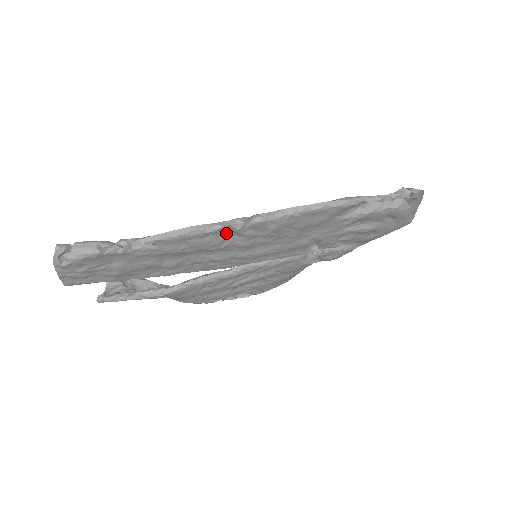
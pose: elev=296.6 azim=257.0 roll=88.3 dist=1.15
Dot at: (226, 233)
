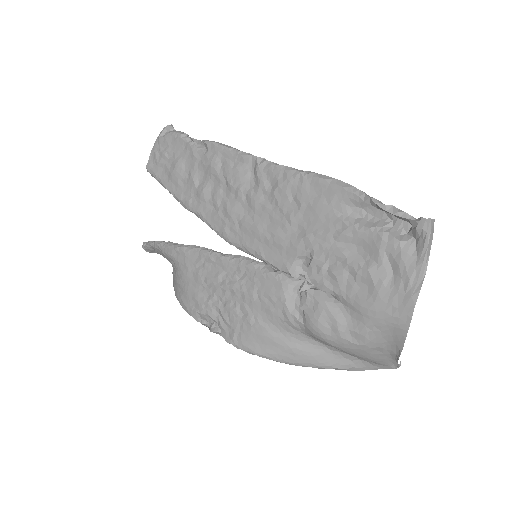
Dot at: (250, 170)
